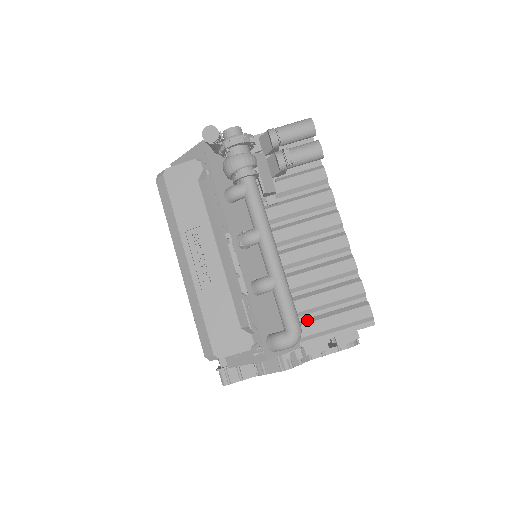
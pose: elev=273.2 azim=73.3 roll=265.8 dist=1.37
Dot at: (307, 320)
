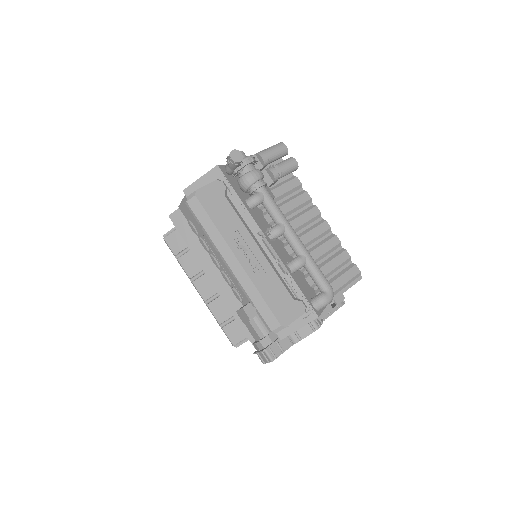
Dot at: occluded
